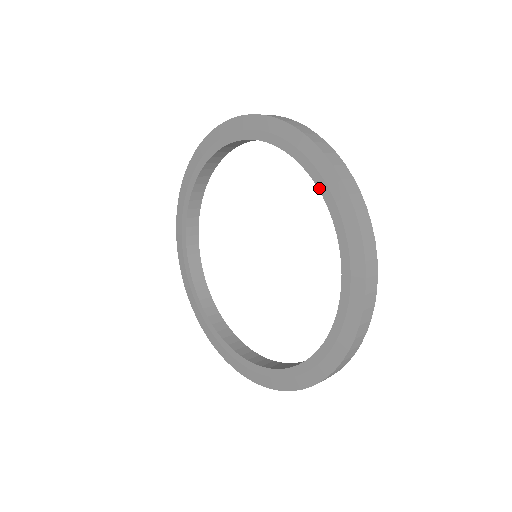
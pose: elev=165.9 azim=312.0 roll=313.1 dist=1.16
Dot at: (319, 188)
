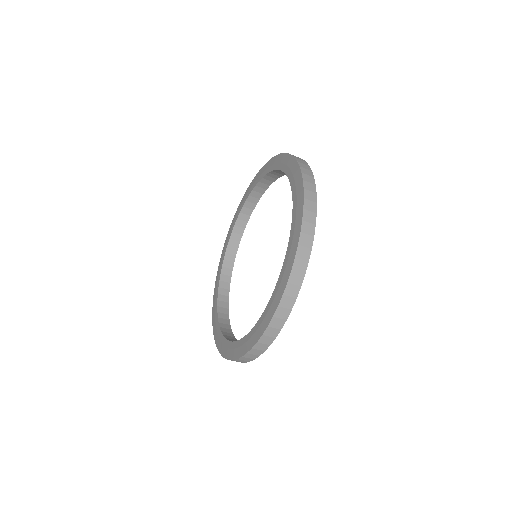
Dot at: (289, 179)
